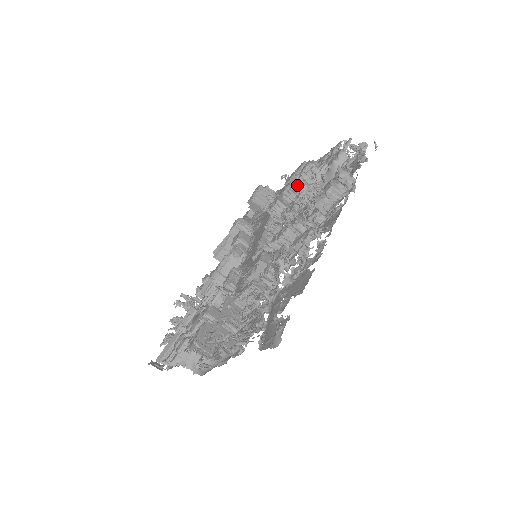
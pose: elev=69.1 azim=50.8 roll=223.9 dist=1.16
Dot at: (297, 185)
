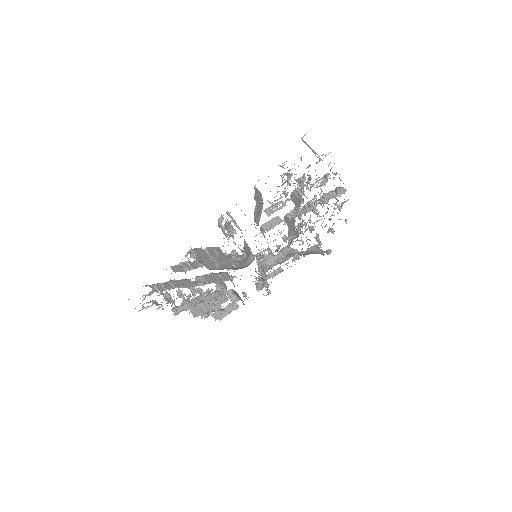
Dot at: occluded
